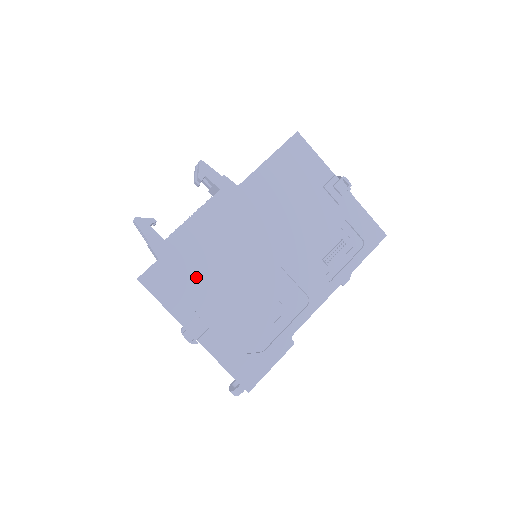
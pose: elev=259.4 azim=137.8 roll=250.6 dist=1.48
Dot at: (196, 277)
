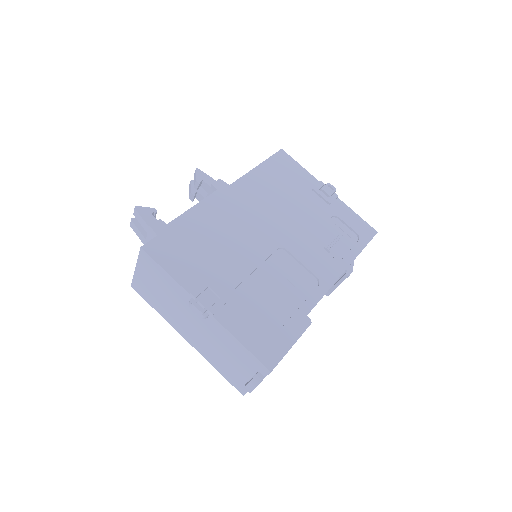
Dot at: (202, 251)
